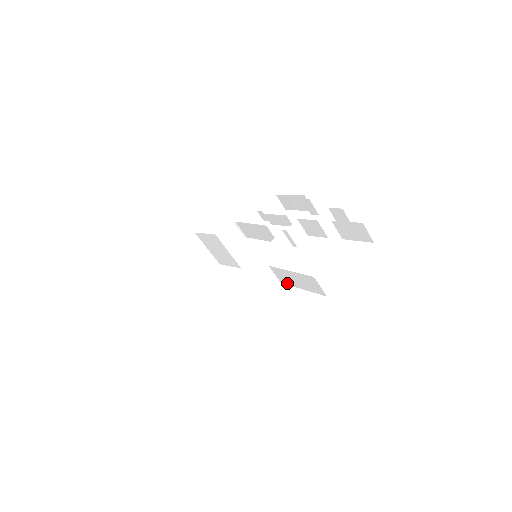
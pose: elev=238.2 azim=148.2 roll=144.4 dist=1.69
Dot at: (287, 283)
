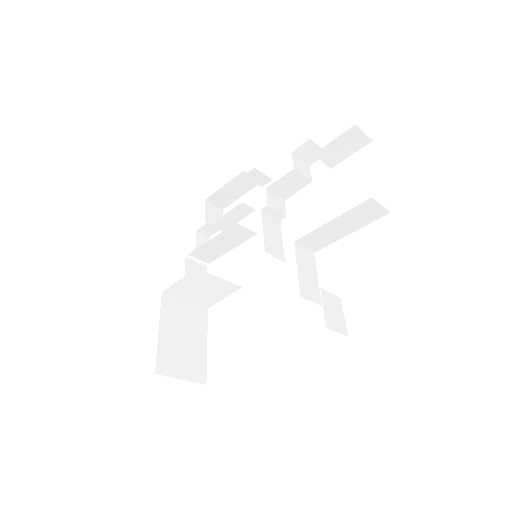
Dot at: (324, 245)
